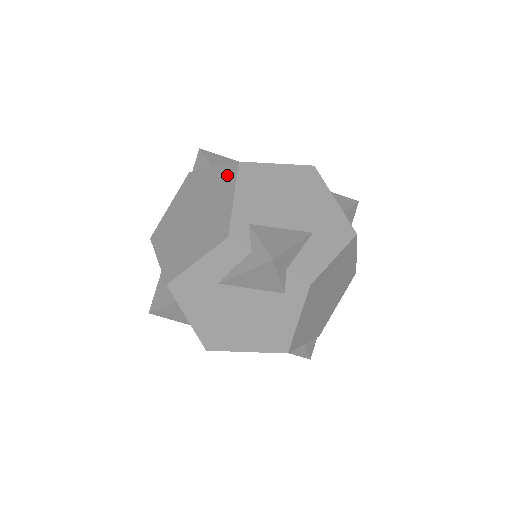
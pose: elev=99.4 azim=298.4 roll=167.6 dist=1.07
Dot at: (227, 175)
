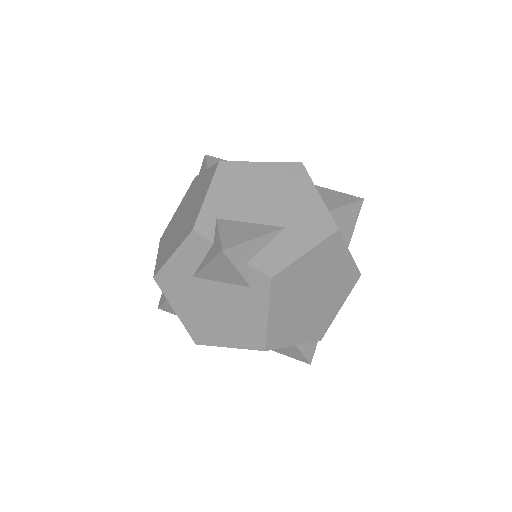
Dot at: (210, 175)
